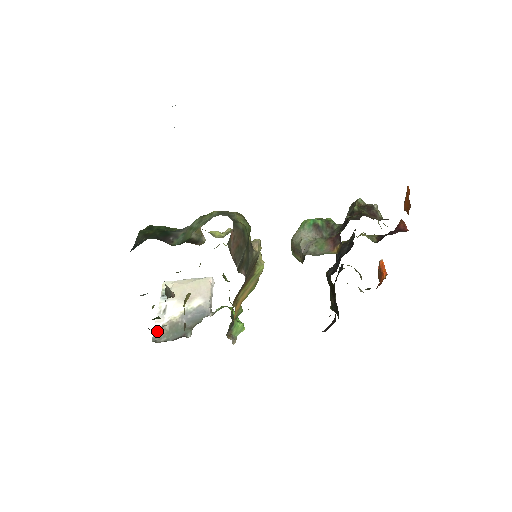
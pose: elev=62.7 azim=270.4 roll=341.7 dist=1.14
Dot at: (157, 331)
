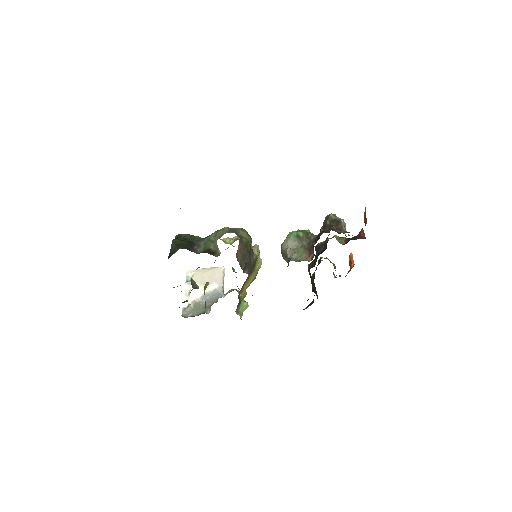
Dot at: (185, 309)
